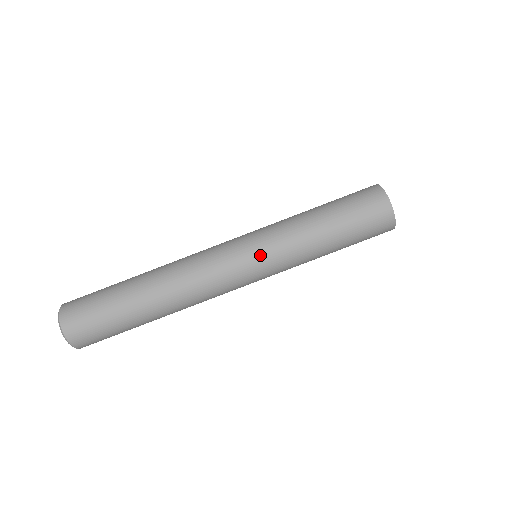
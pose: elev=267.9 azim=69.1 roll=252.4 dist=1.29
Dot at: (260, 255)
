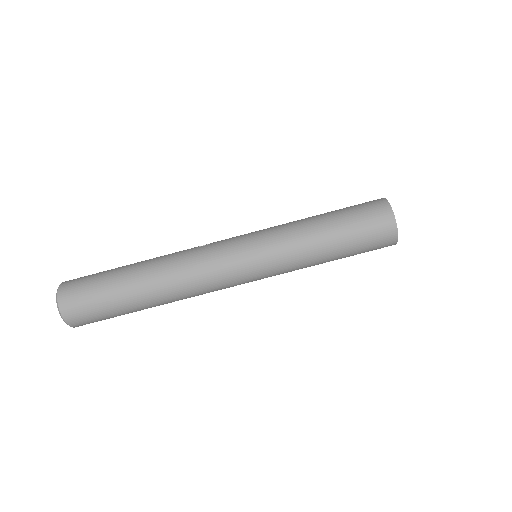
Dot at: (261, 262)
